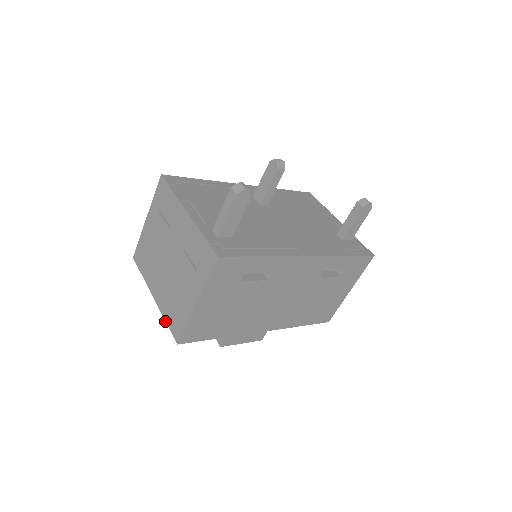
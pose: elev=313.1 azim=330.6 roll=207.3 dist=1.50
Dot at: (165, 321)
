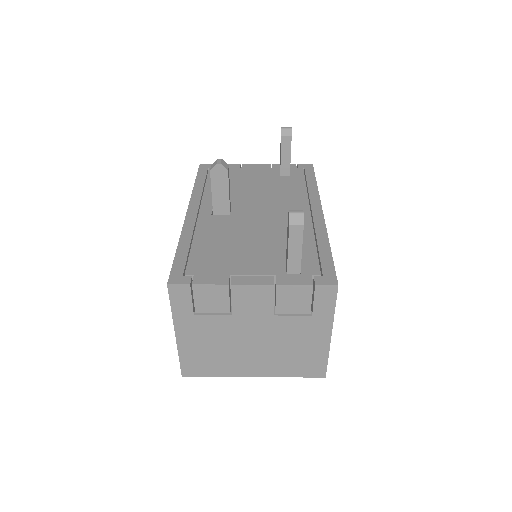
Dot at: occluded
